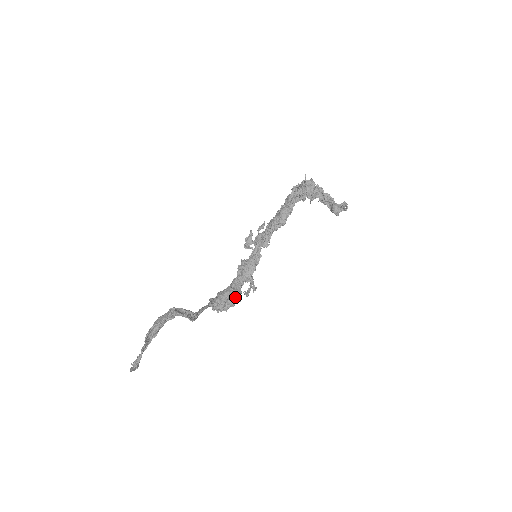
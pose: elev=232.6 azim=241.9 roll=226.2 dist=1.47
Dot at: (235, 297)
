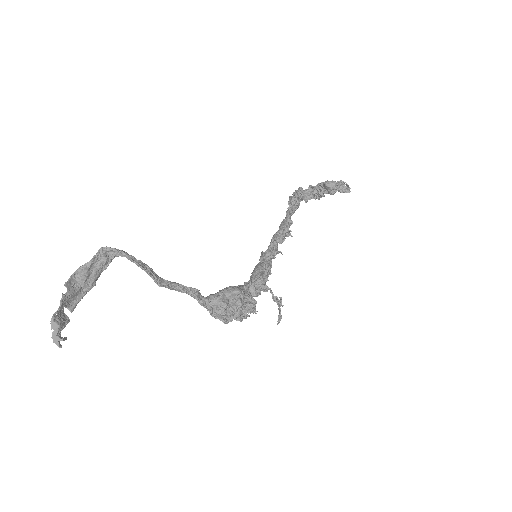
Dot at: (236, 291)
